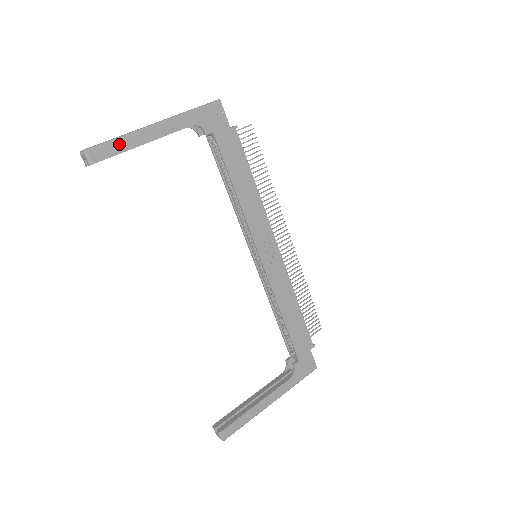
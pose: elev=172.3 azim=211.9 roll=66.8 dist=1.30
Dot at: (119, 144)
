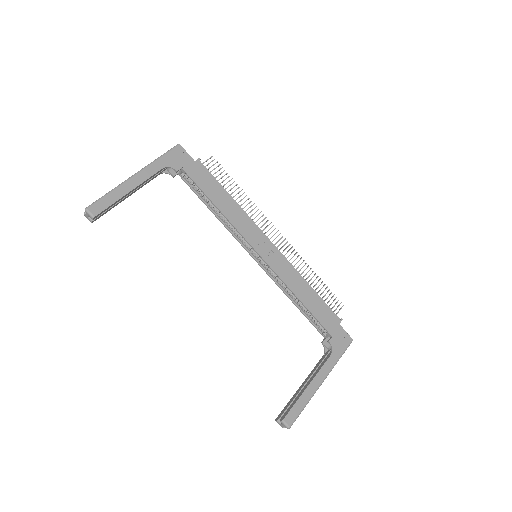
Dot at: (111, 197)
